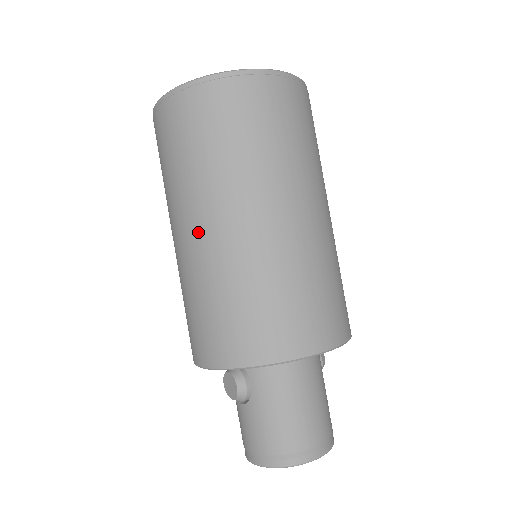
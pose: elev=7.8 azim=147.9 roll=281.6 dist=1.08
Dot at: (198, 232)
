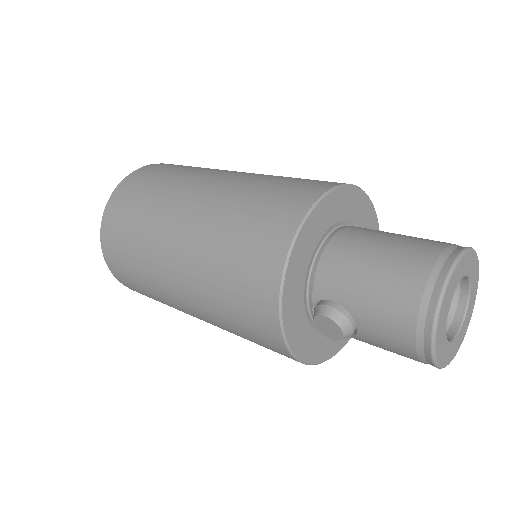
Dot at: (175, 274)
